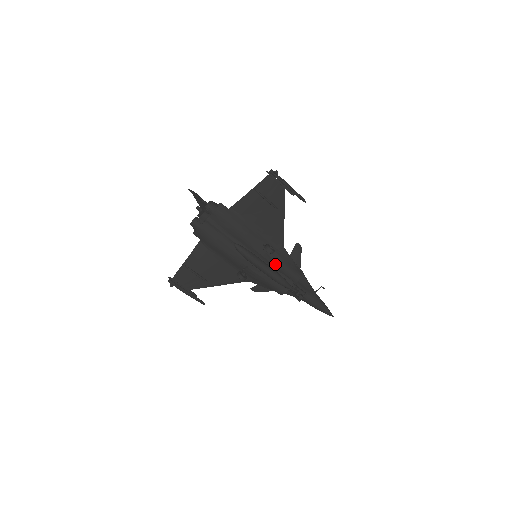
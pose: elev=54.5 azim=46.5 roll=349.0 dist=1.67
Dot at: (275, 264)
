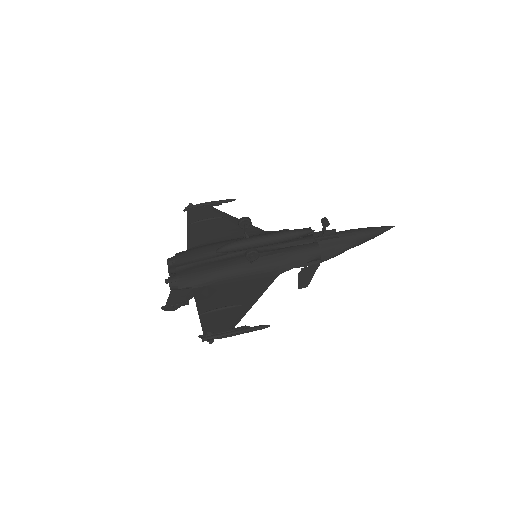
Dot at: occluded
